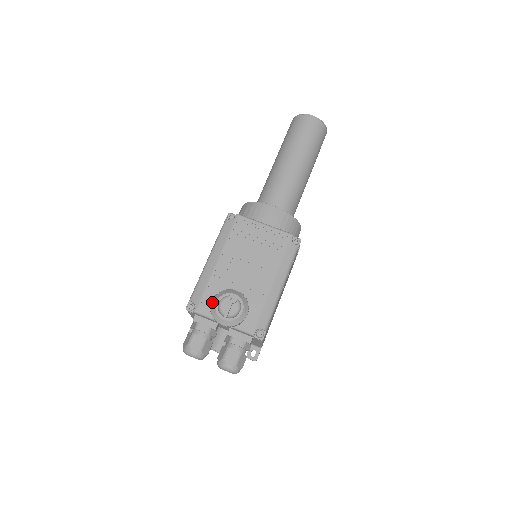
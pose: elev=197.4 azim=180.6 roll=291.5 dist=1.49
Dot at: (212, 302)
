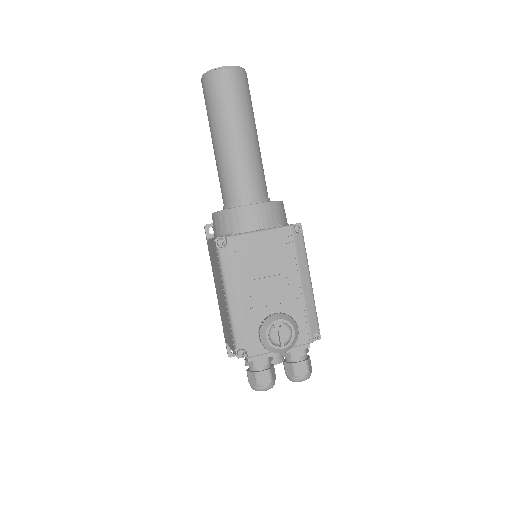
Dot at: (261, 339)
